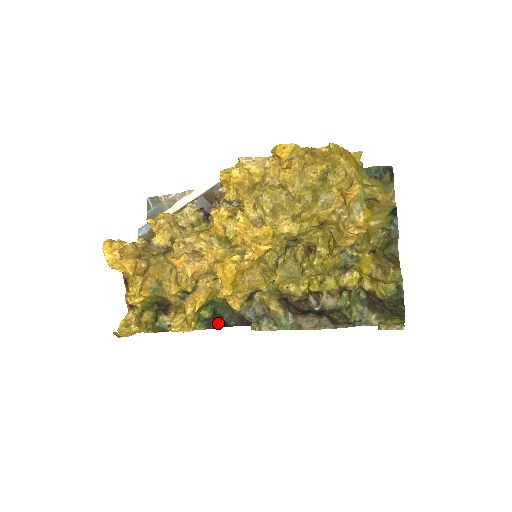
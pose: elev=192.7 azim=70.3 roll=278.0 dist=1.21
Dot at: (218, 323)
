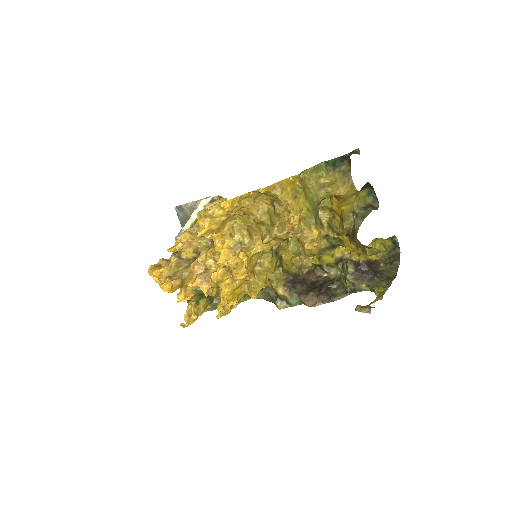
Dot at: occluded
